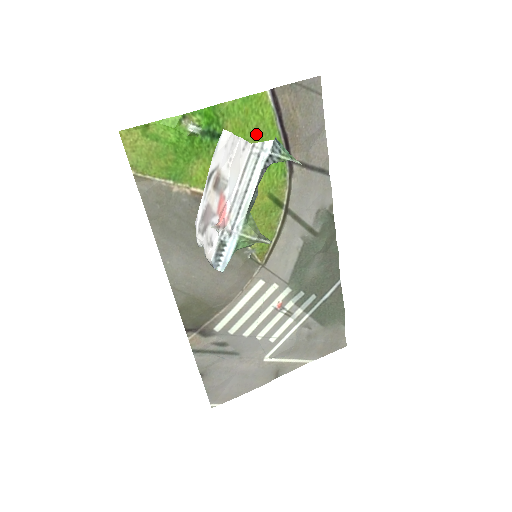
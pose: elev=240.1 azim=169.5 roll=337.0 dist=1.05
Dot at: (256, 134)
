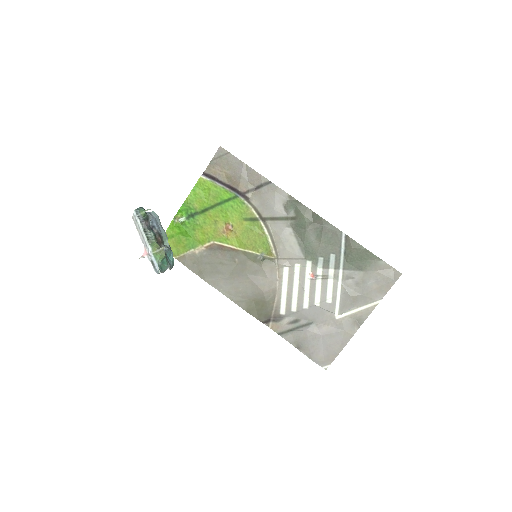
Dot at: (212, 198)
